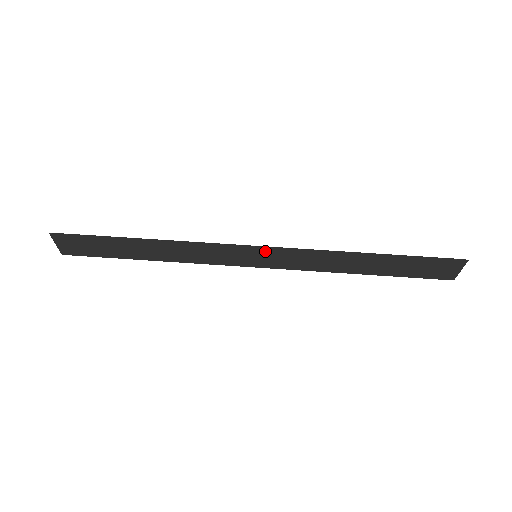
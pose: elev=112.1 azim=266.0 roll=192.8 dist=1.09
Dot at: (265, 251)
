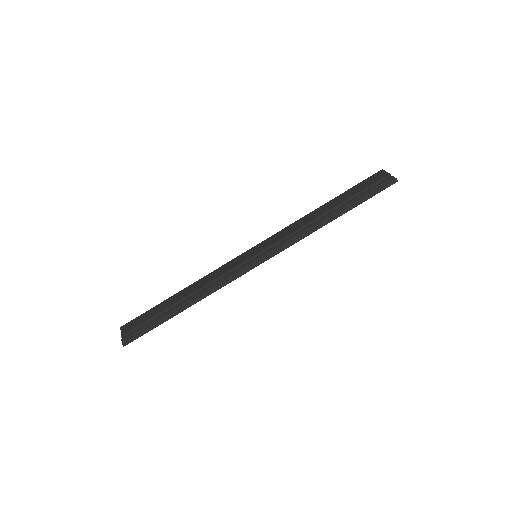
Dot at: (265, 258)
